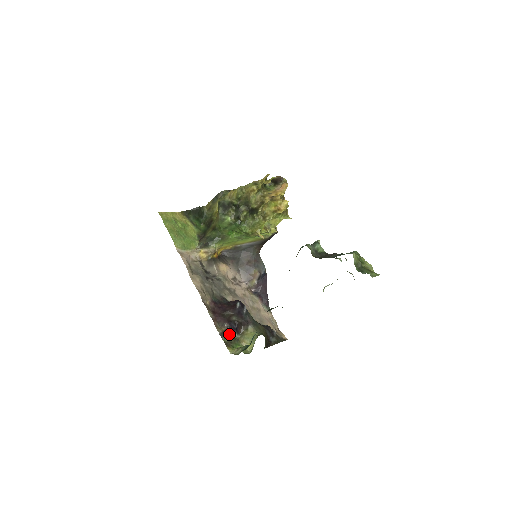
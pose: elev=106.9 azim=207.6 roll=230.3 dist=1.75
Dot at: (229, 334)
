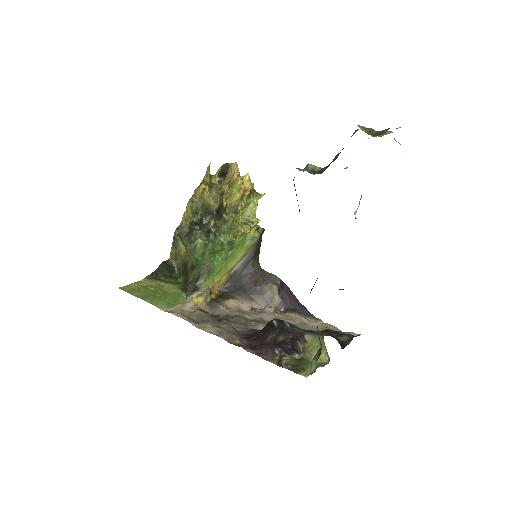
Dot at: (288, 359)
